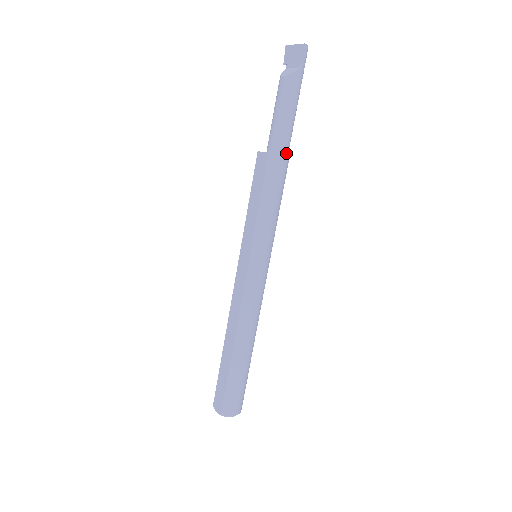
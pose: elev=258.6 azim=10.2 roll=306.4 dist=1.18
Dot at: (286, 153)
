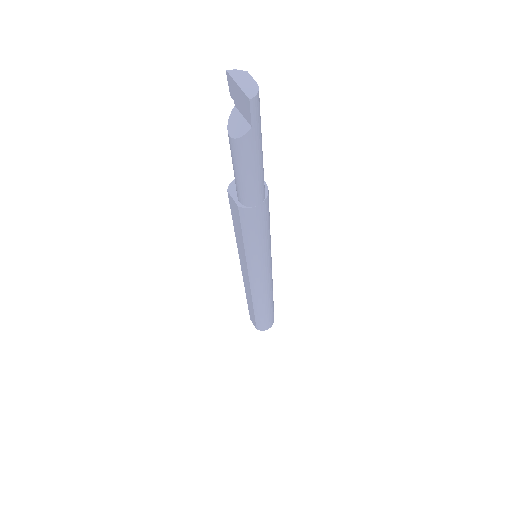
Dot at: (260, 201)
